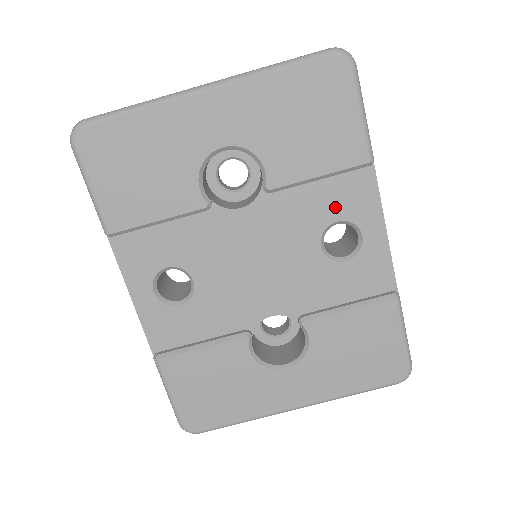
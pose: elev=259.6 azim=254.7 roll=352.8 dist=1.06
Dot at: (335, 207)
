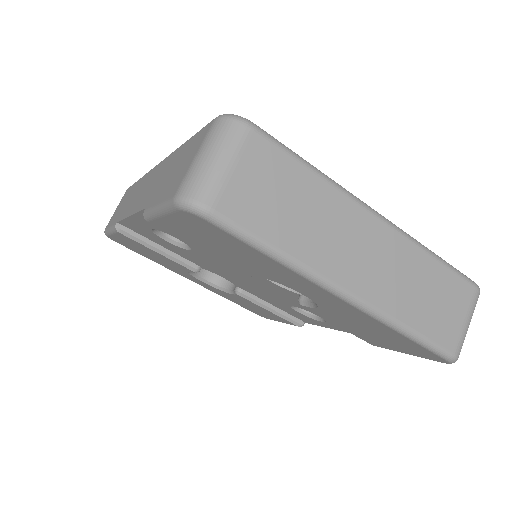
Dot at: occluded
